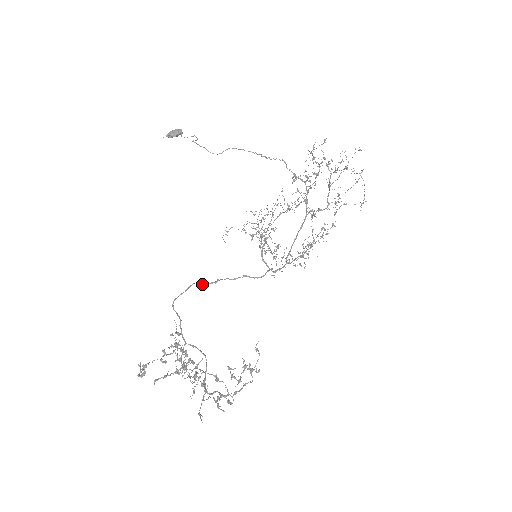
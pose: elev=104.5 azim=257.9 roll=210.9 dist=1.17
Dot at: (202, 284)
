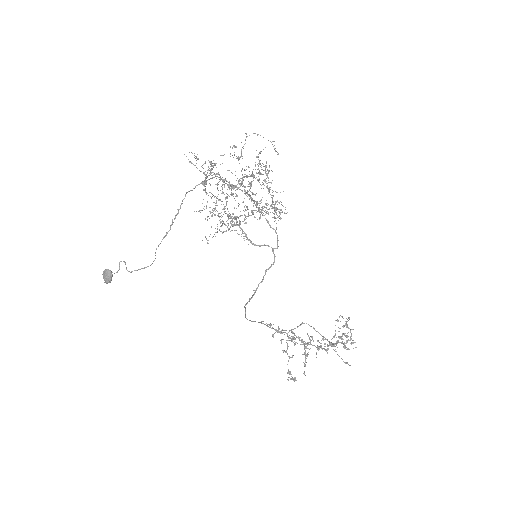
Dot at: occluded
